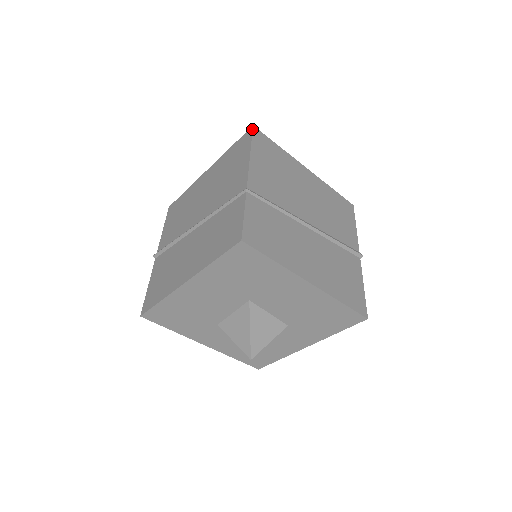
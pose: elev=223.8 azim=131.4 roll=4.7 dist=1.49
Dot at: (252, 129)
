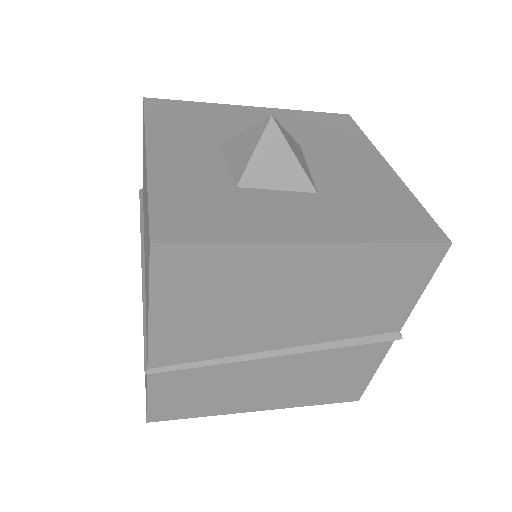
Dot at: occluded
